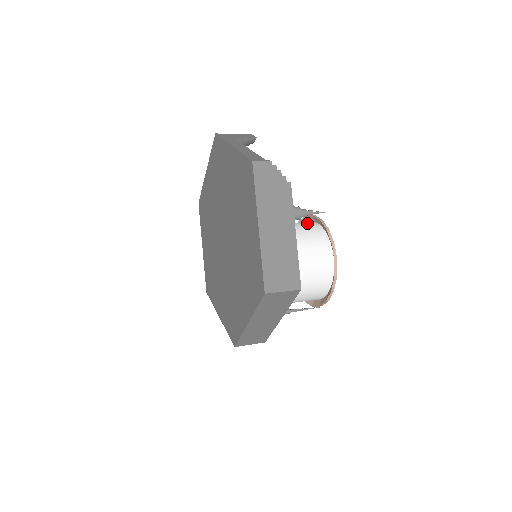
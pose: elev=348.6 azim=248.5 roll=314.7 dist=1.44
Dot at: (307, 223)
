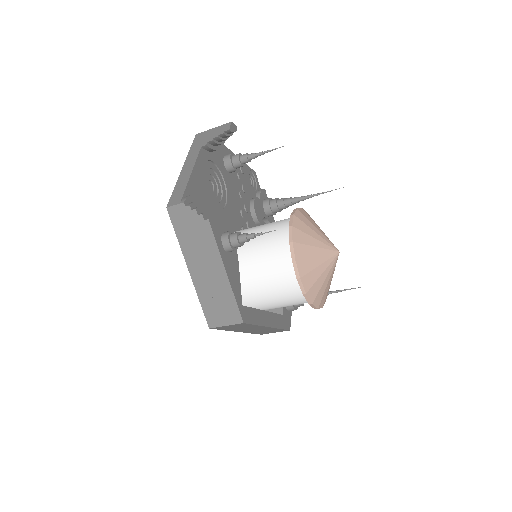
Dot at: (285, 226)
